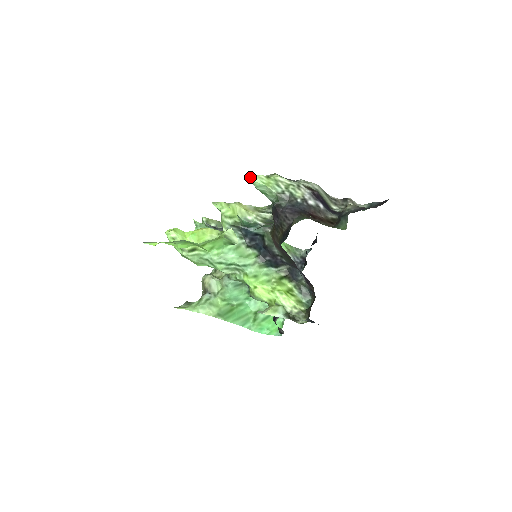
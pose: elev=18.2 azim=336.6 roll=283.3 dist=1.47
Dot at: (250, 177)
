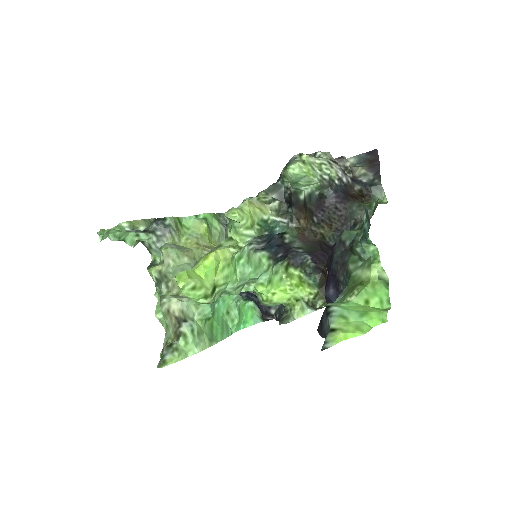
Dot at: (291, 170)
